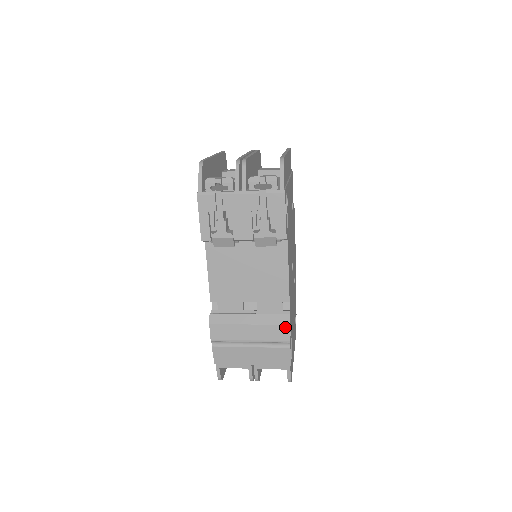
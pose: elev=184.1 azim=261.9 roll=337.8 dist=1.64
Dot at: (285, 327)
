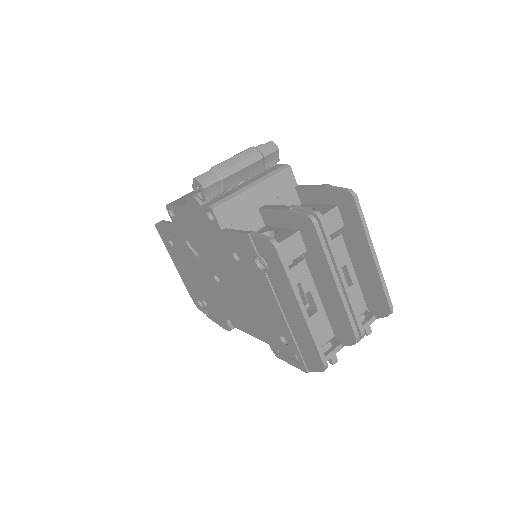
Dot at: occluded
